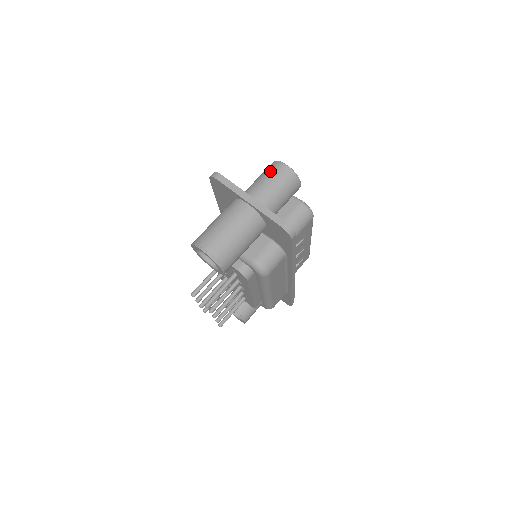
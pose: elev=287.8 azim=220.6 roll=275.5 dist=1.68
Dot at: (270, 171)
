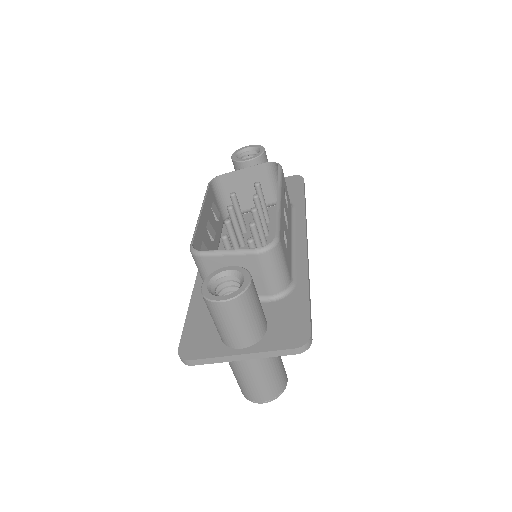
Dot at: (217, 316)
